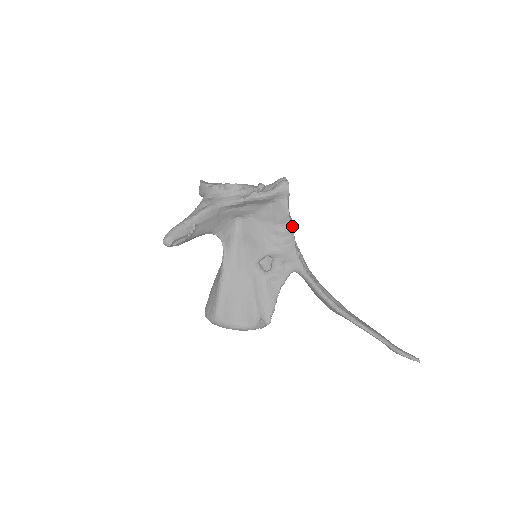
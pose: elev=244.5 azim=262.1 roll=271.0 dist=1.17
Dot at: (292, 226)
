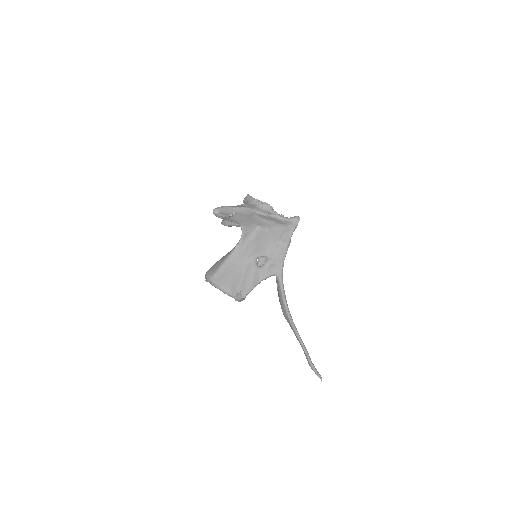
Dot at: occluded
